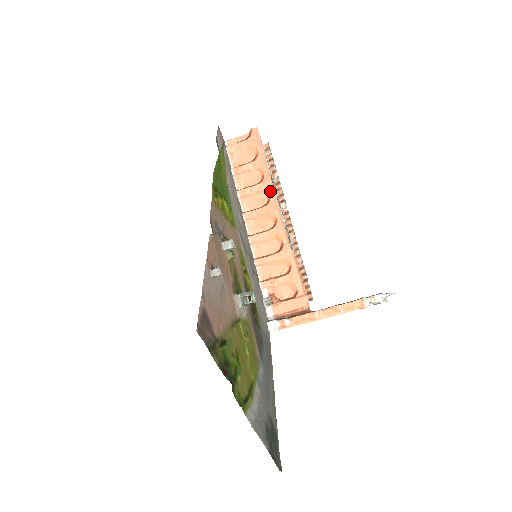
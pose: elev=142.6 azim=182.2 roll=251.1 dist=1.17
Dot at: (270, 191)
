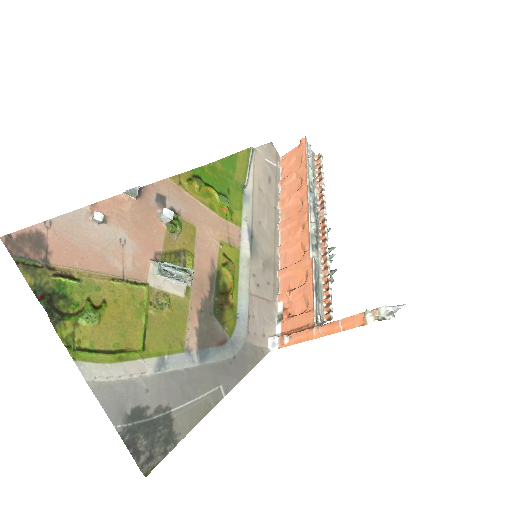
Dot at: (304, 197)
